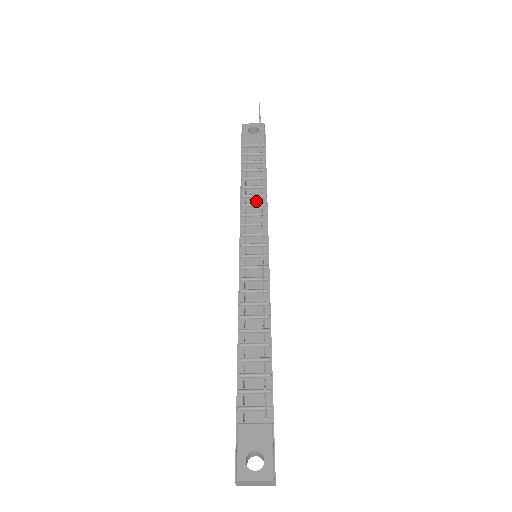
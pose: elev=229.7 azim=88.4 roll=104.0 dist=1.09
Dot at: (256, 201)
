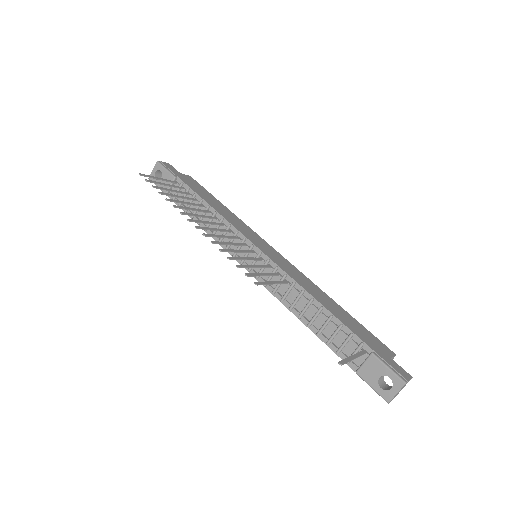
Dot at: occluded
